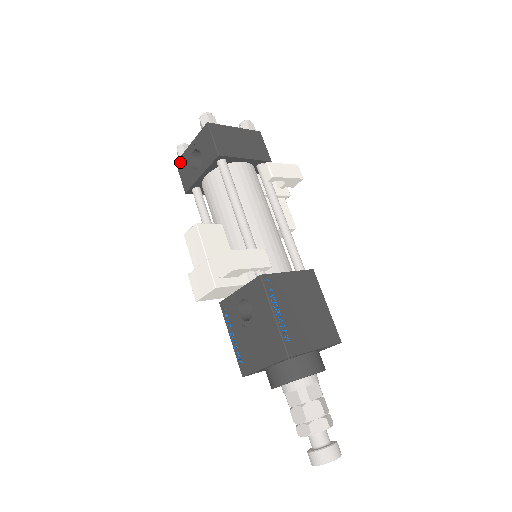
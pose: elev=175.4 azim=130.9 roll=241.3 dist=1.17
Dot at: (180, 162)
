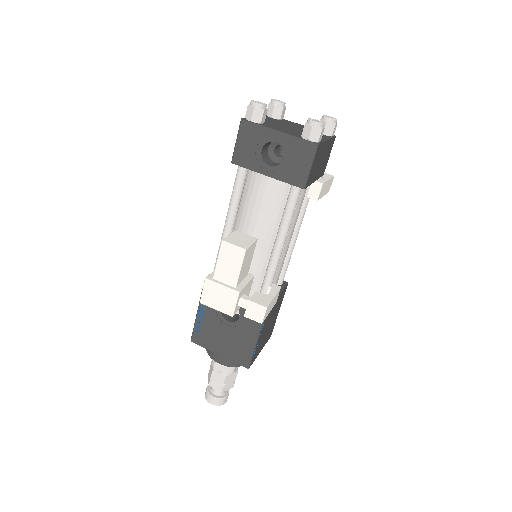
Dot at: (249, 128)
